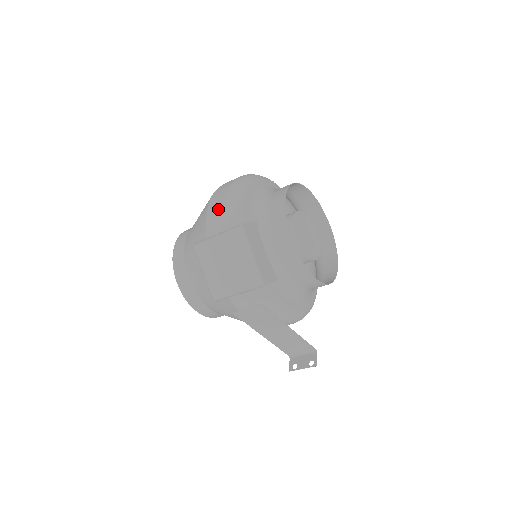
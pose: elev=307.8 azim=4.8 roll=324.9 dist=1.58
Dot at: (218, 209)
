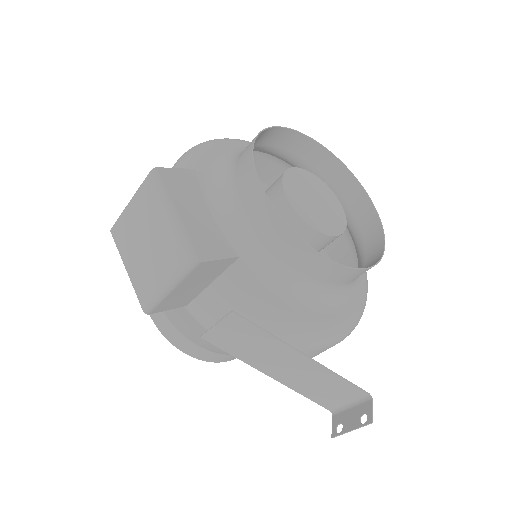
Dot at: occluded
